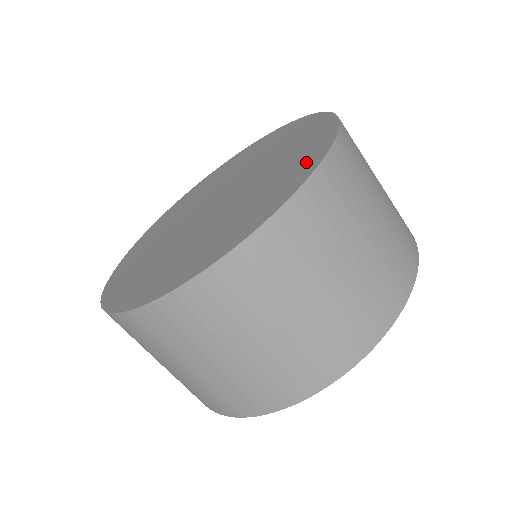
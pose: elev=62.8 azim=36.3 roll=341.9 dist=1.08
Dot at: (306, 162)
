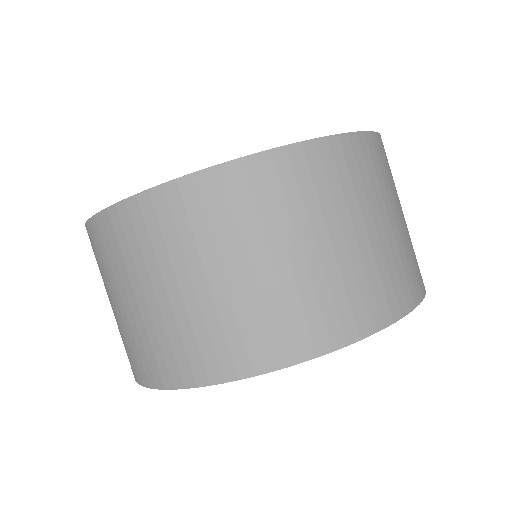
Dot at: occluded
